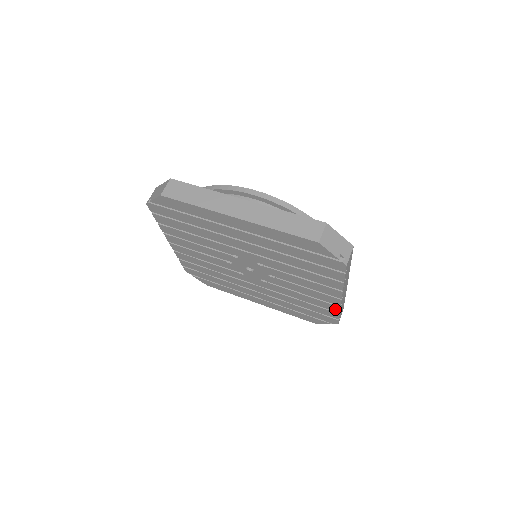
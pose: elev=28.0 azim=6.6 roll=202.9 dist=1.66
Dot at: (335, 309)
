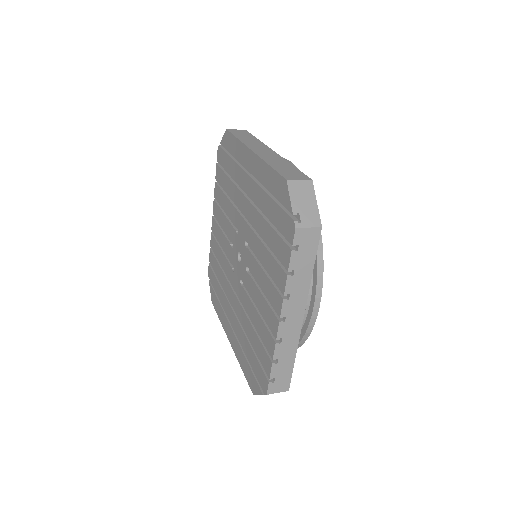
Dot at: (271, 349)
